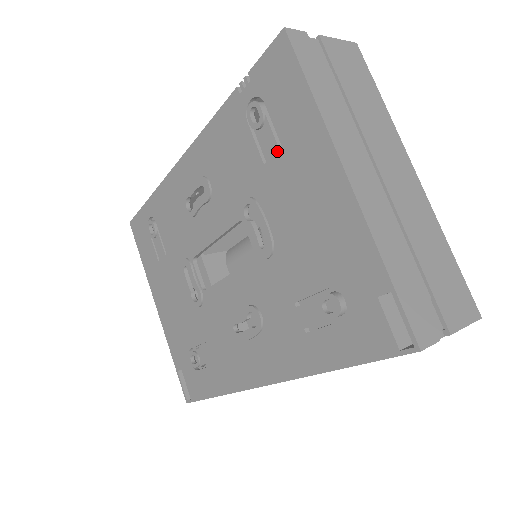
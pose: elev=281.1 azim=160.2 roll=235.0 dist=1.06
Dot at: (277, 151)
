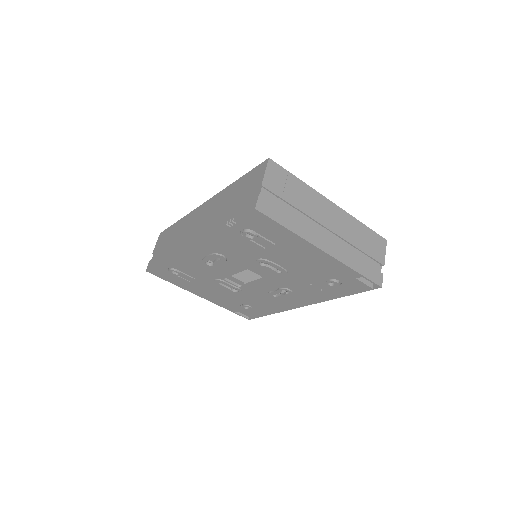
Dot at: (273, 245)
